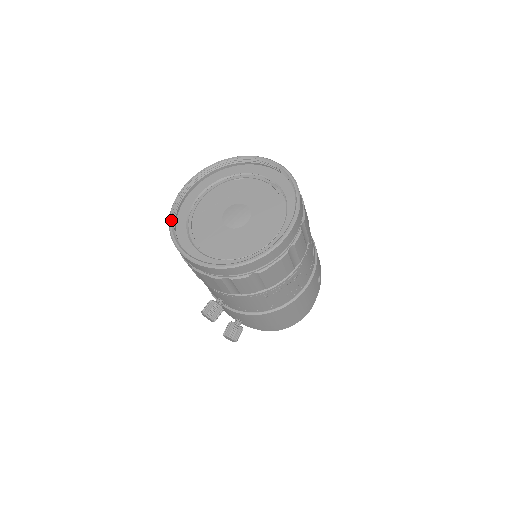
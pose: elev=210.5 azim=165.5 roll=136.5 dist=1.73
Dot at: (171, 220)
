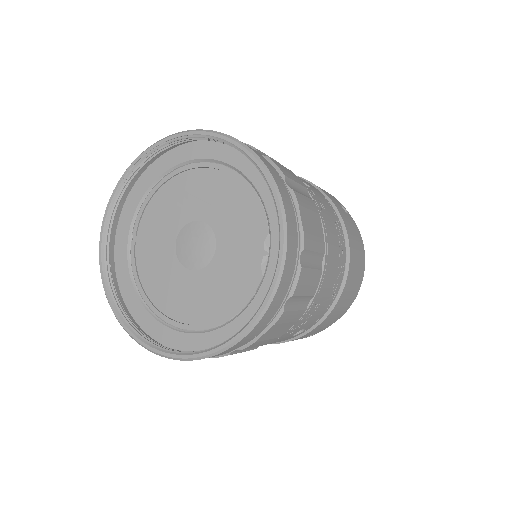
Dot at: (127, 172)
